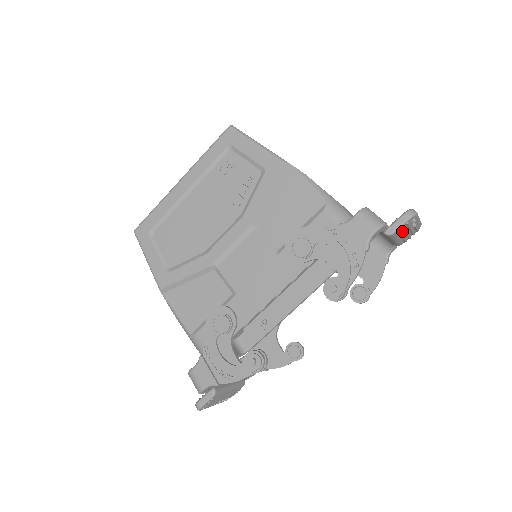
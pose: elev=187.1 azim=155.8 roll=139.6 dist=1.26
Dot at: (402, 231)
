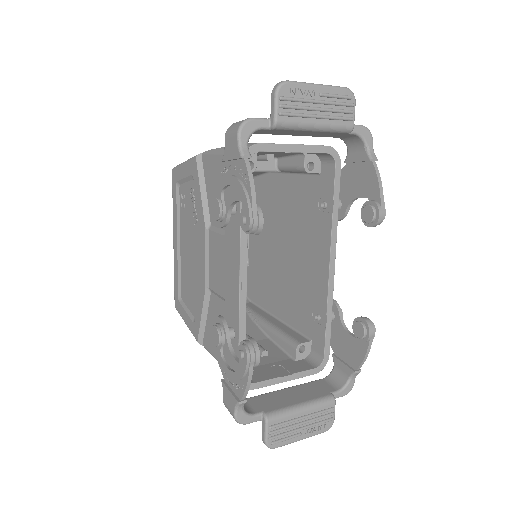
Dot at: (298, 111)
